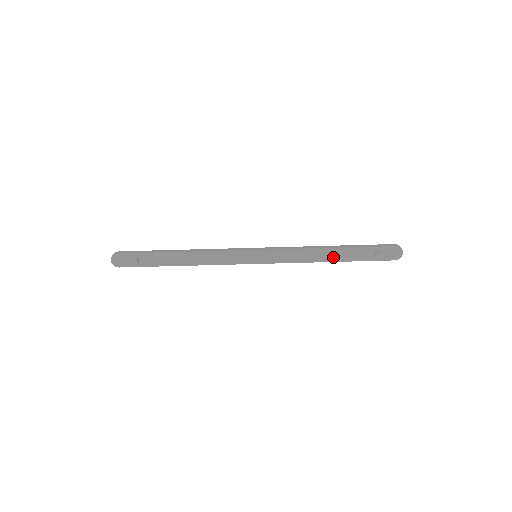
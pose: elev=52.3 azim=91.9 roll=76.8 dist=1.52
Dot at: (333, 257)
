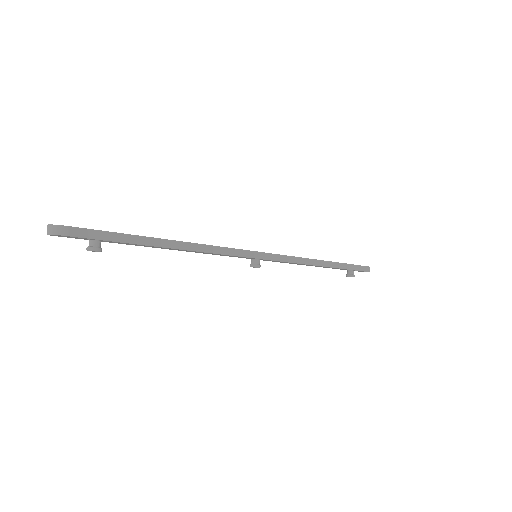
Dot at: occluded
